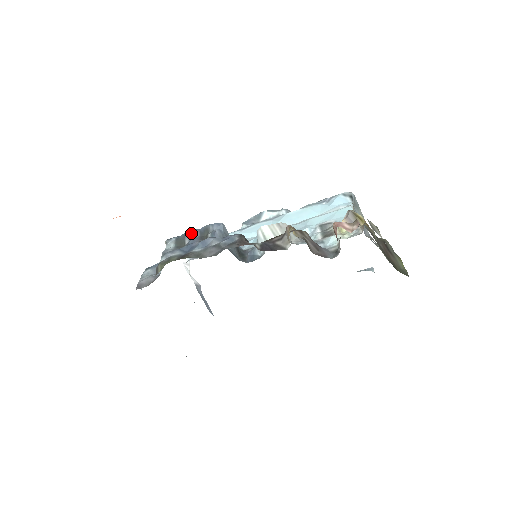
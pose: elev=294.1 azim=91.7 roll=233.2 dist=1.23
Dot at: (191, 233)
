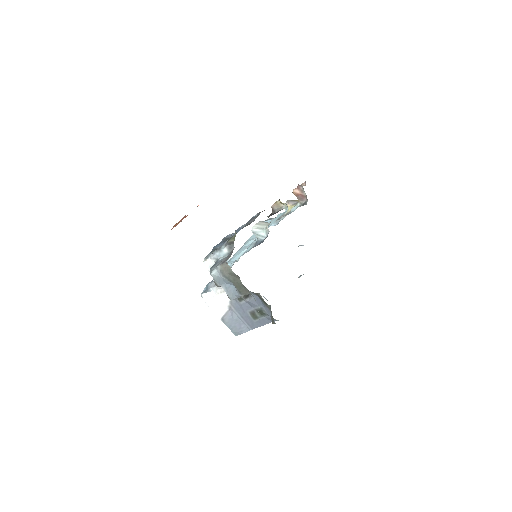
Dot at: (218, 245)
